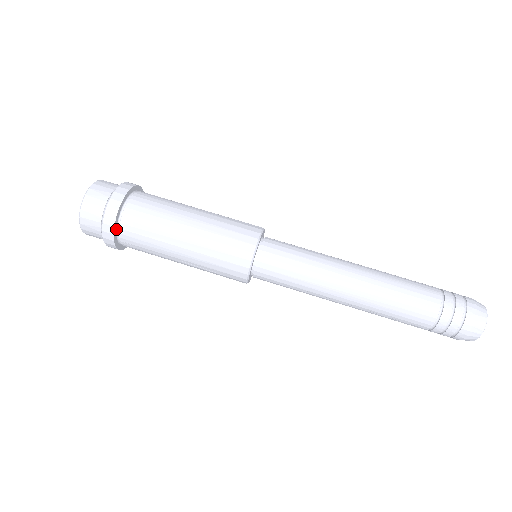
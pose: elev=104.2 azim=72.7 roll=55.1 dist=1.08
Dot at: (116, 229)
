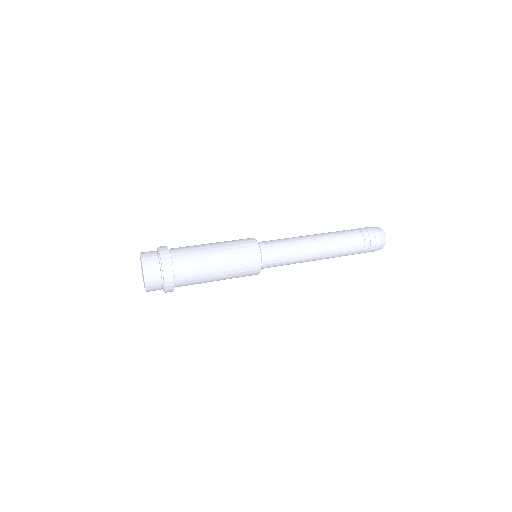
Dot at: (169, 255)
